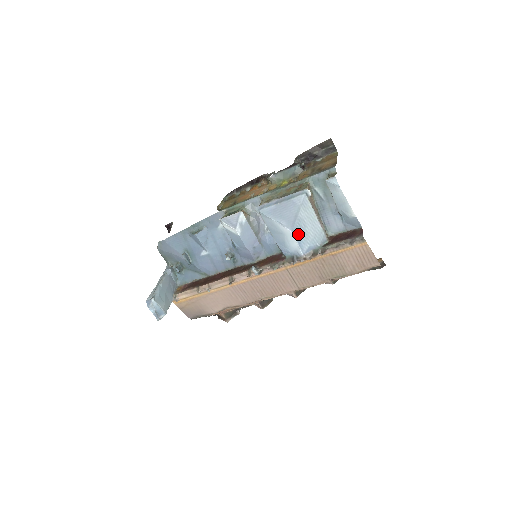
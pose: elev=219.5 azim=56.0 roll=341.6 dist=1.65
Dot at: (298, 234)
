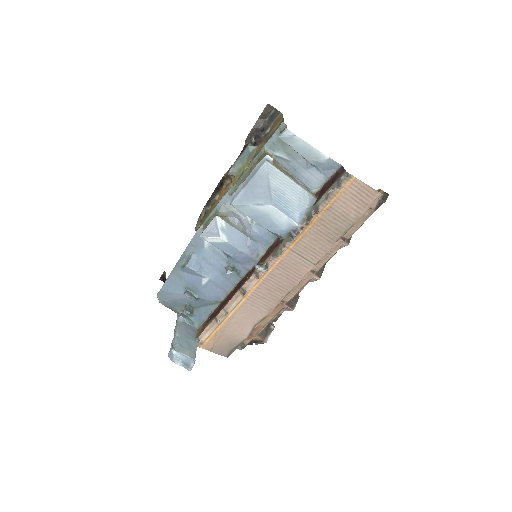
Dot at: (281, 206)
